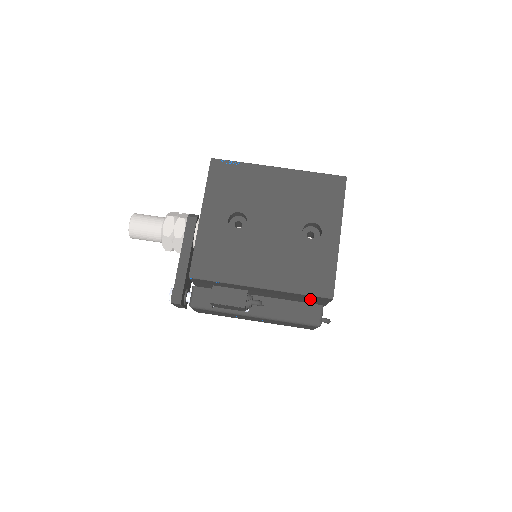
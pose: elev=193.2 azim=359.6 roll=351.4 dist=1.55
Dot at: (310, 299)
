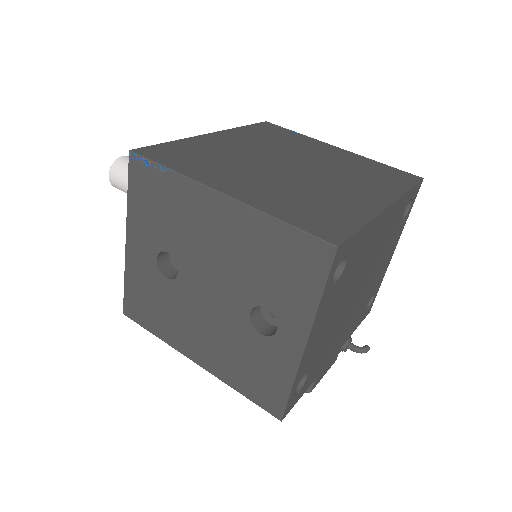
Dot at: occluded
